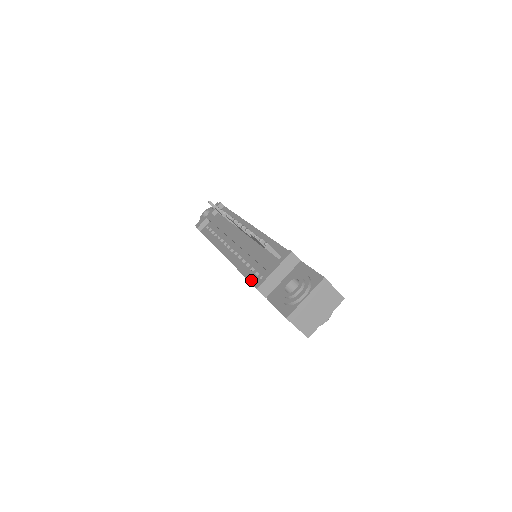
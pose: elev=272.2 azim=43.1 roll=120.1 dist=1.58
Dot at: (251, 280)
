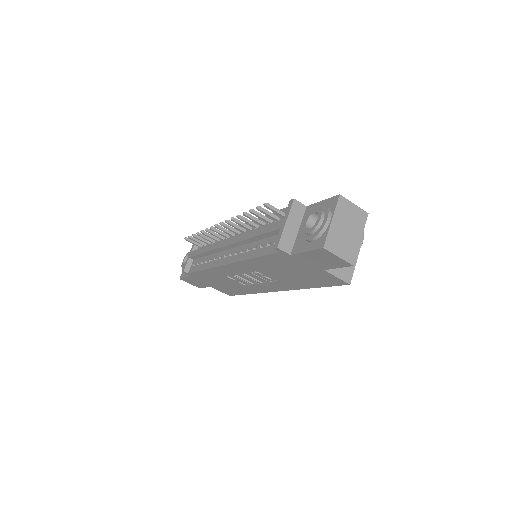
Dot at: (266, 253)
